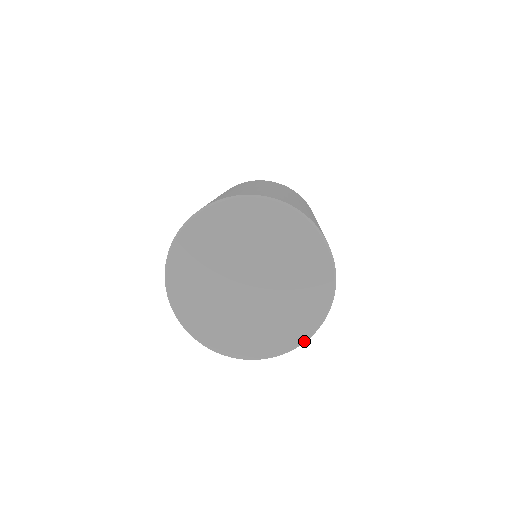
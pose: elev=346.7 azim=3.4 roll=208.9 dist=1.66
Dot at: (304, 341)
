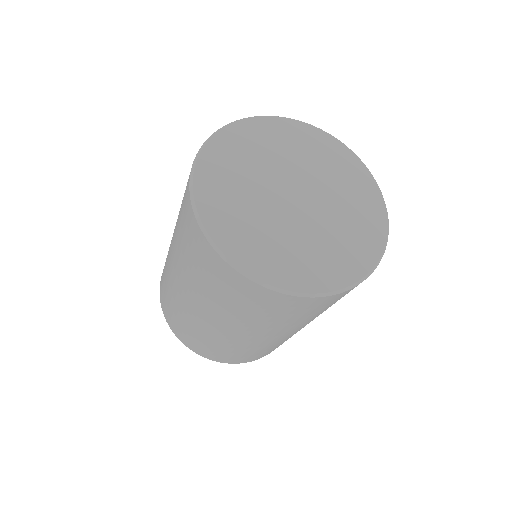
Dot at: (379, 259)
